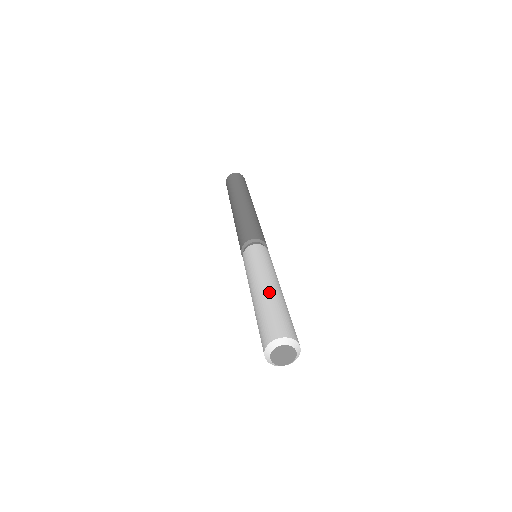
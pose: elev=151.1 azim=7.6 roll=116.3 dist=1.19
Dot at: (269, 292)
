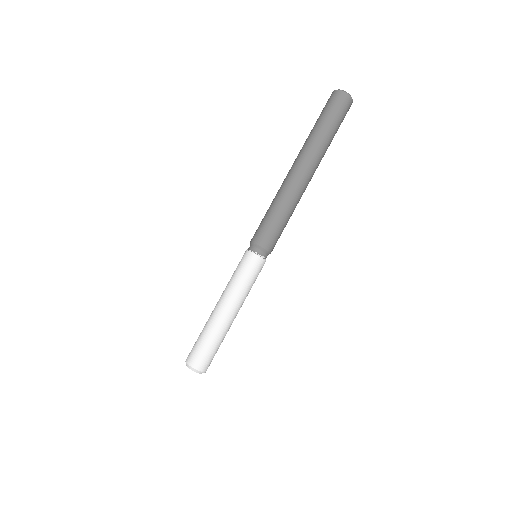
Dot at: (228, 326)
